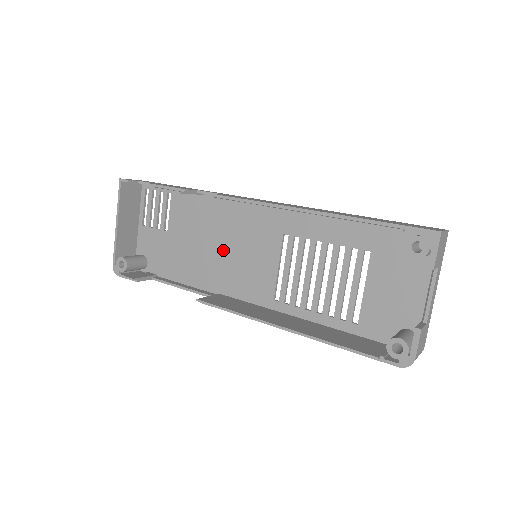
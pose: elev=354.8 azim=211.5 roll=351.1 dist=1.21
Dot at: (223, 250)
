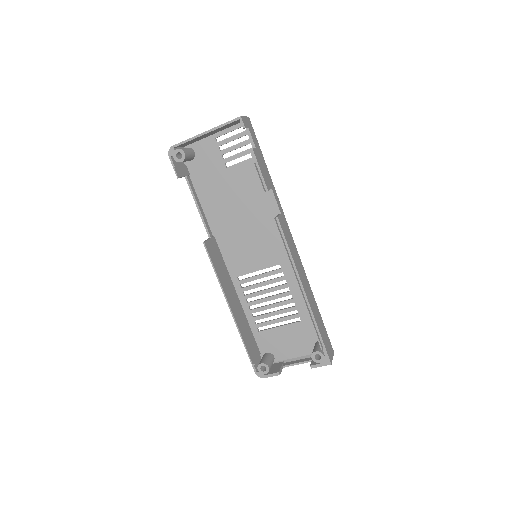
Dot at: (244, 225)
